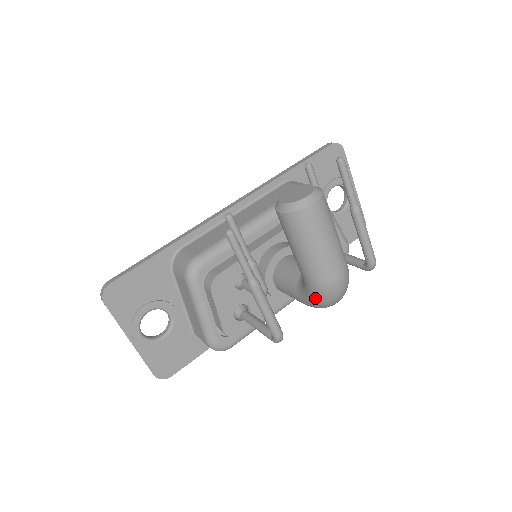
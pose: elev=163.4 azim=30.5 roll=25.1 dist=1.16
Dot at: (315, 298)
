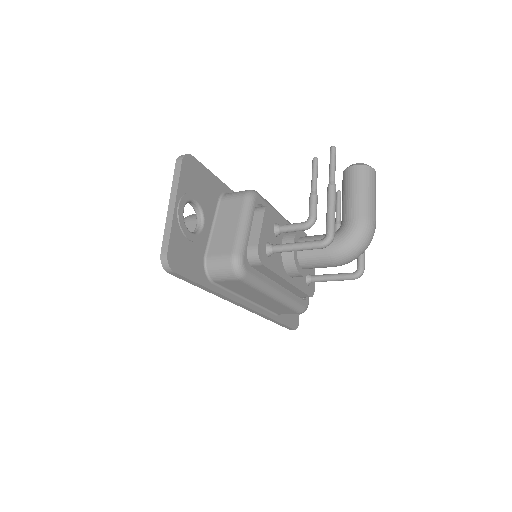
Dot at: (354, 233)
